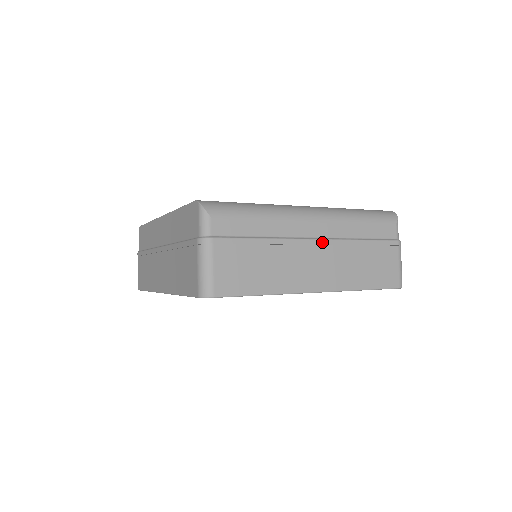
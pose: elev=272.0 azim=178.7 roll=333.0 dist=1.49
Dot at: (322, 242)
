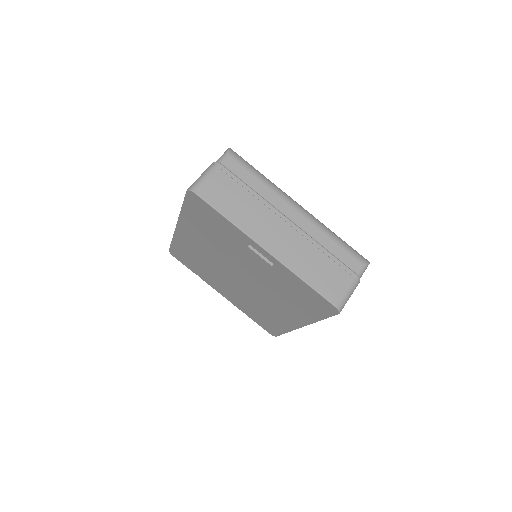
Dot at: (293, 225)
